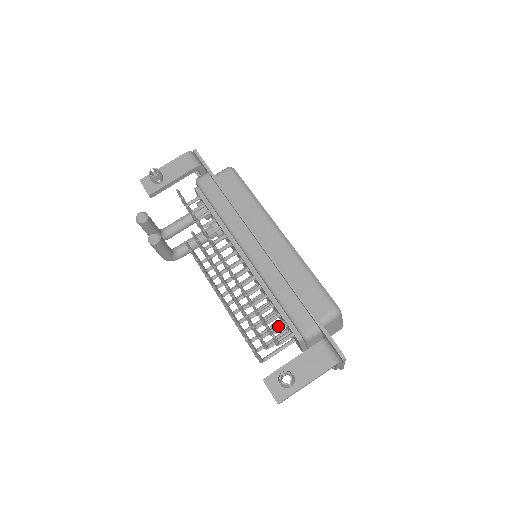
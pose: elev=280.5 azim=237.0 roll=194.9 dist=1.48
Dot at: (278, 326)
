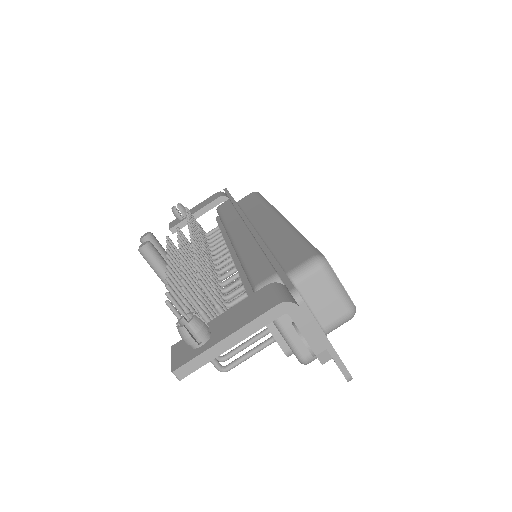
Dot at: occluded
